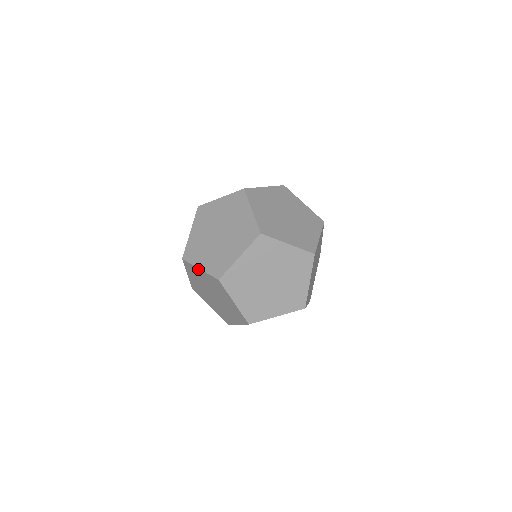
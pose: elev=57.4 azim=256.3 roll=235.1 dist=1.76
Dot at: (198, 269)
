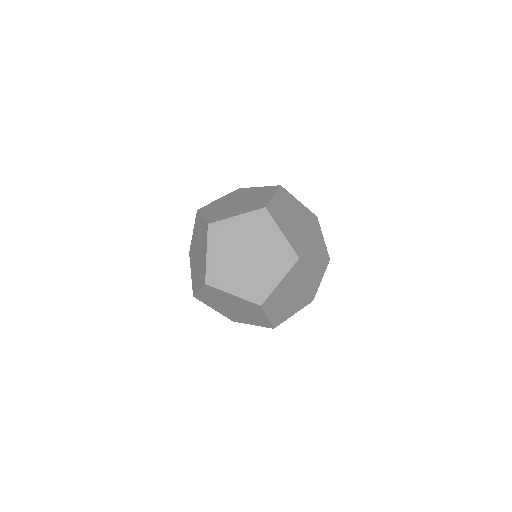
Dot at: (200, 292)
